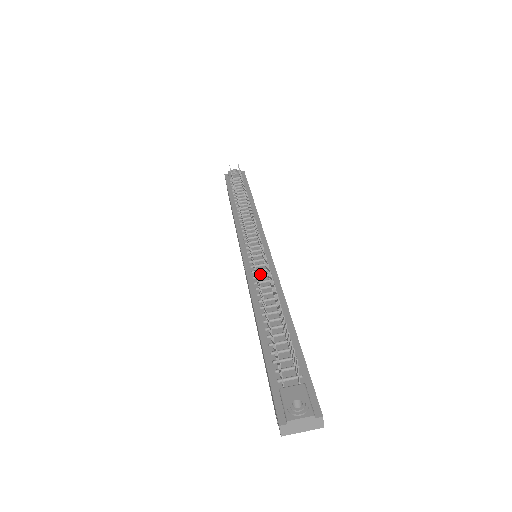
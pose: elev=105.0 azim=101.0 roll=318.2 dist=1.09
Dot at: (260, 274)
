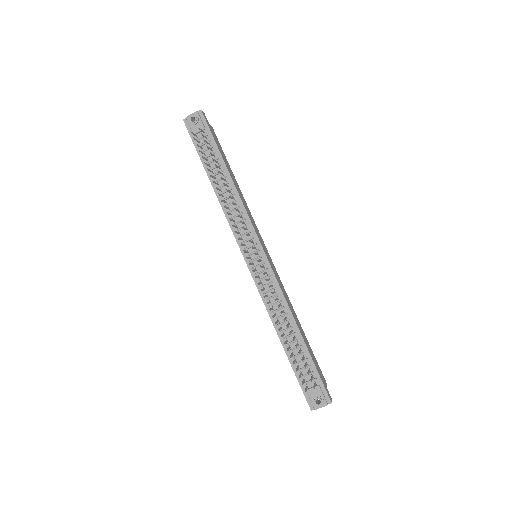
Dot at: (267, 288)
